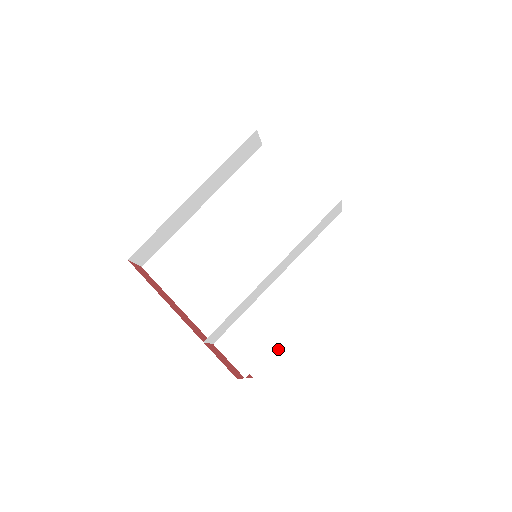
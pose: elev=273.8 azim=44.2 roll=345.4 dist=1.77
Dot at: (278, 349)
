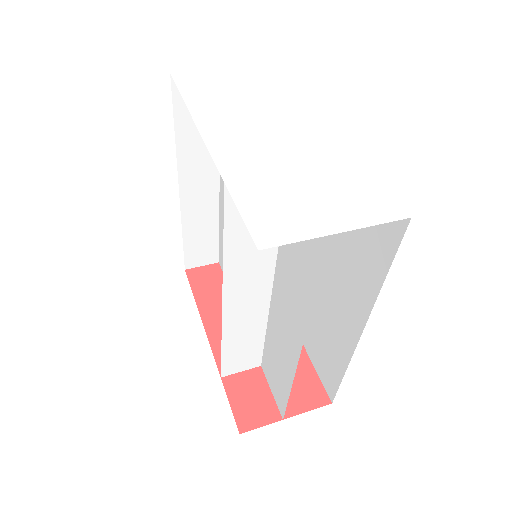
Dot at: (342, 376)
